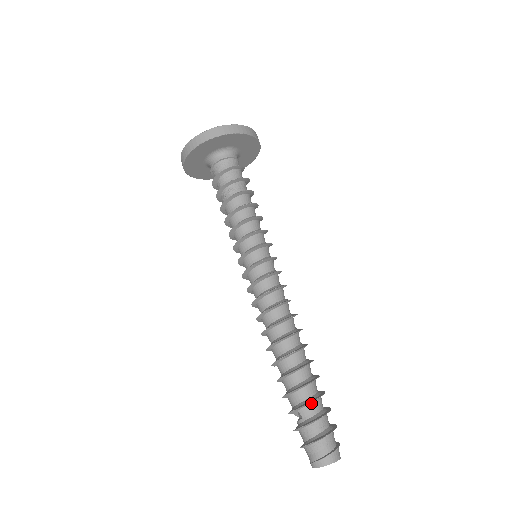
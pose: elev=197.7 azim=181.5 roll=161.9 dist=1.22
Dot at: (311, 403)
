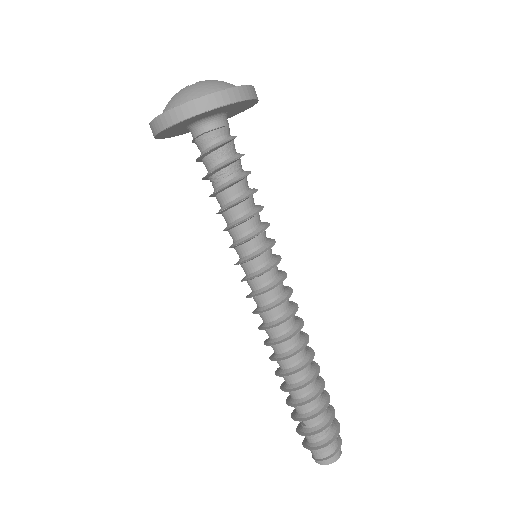
Dot at: (314, 416)
